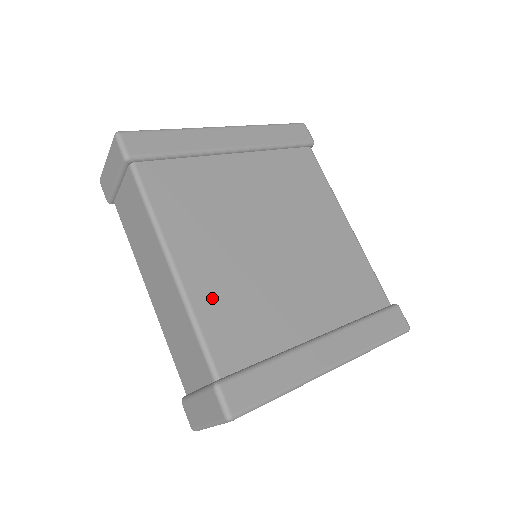
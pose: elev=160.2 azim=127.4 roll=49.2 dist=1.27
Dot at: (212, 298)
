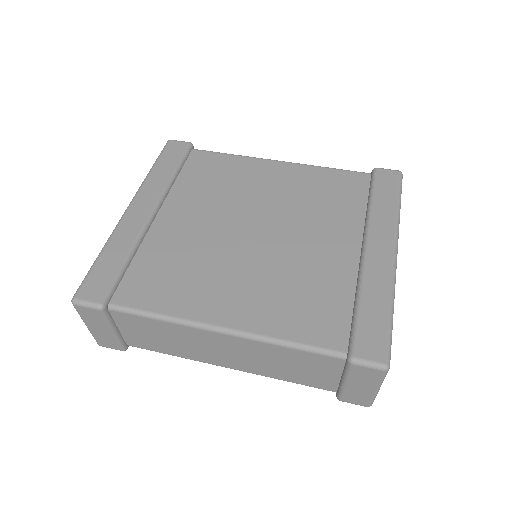
Dot at: (273, 315)
